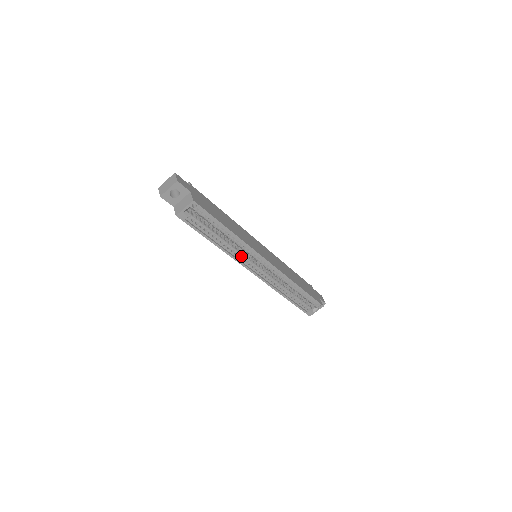
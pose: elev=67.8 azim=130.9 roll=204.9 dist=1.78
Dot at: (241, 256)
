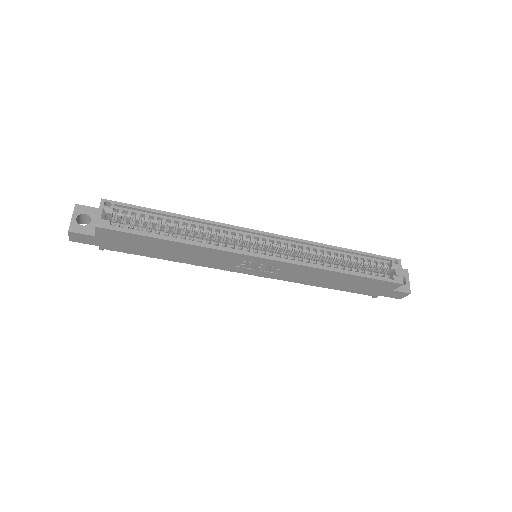
Dot at: (226, 245)
